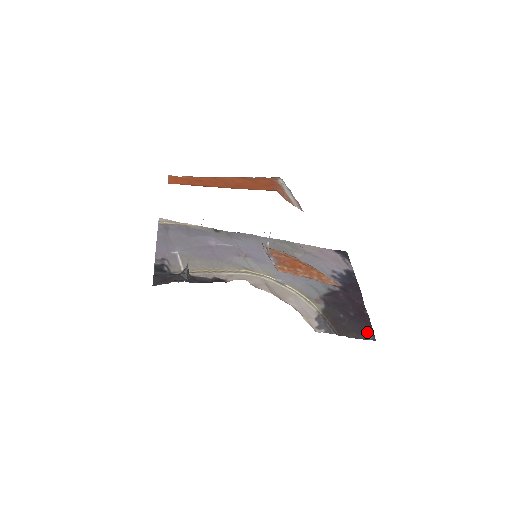
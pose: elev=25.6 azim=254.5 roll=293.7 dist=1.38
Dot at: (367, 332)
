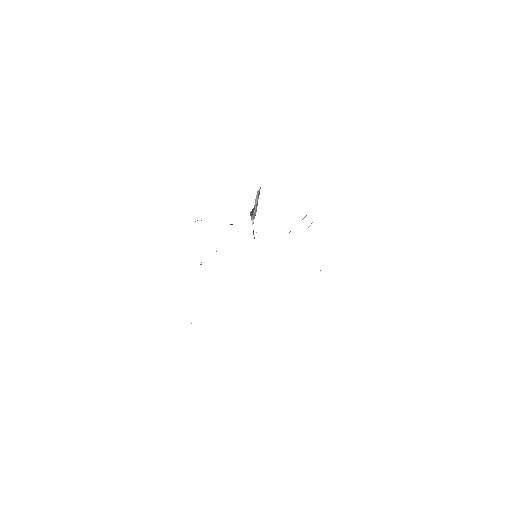
Dot at: occluded
